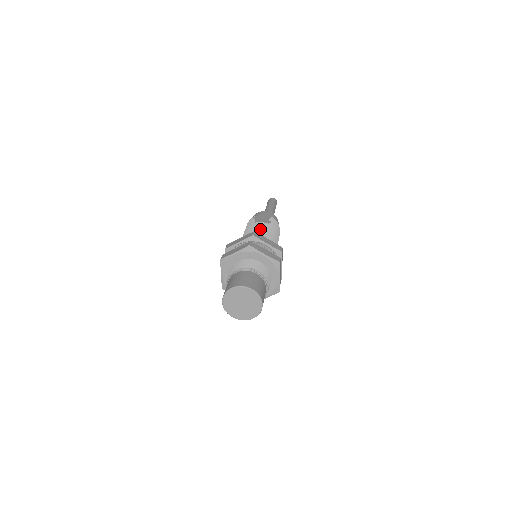
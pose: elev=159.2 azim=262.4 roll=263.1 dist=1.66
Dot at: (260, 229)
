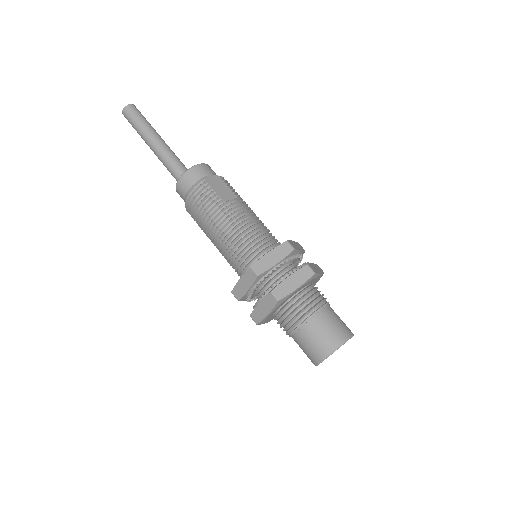
Dot at: (249, 215)
